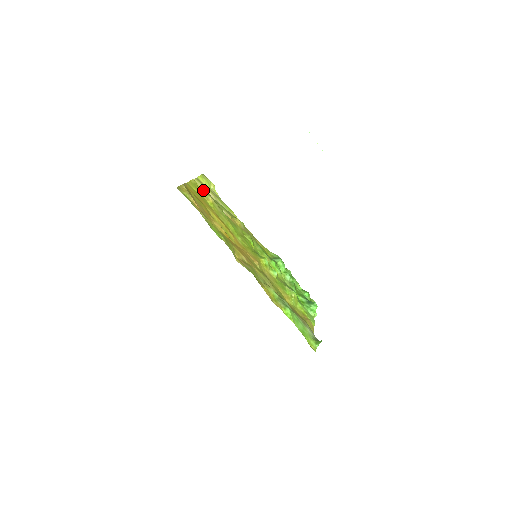
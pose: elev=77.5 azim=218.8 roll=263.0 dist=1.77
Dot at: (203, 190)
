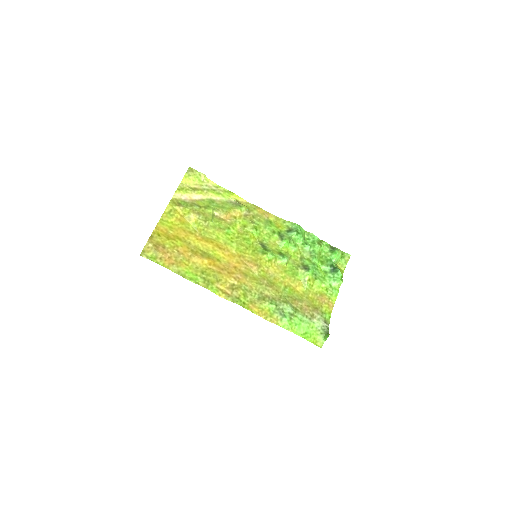
Dot at: (184, 208)
